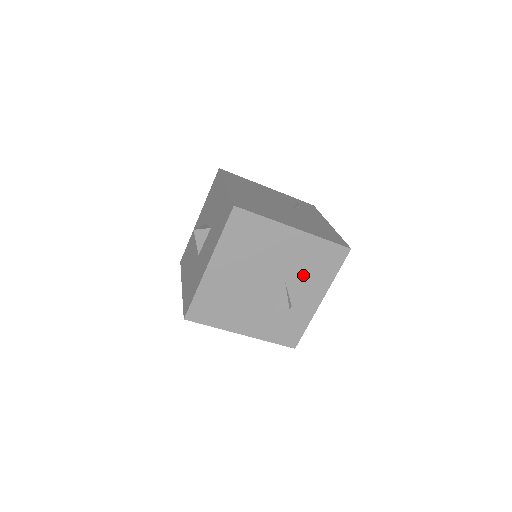
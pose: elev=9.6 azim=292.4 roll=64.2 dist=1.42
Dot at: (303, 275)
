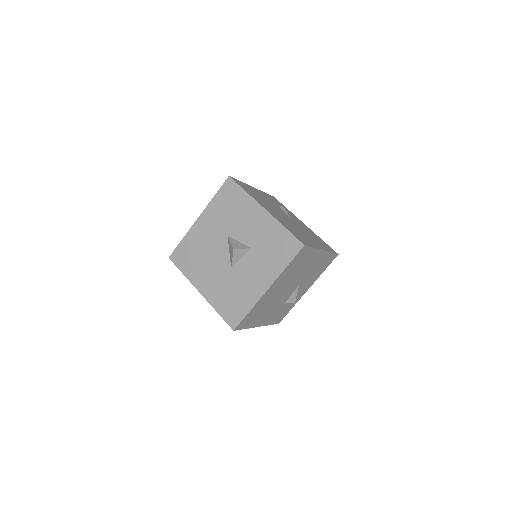
Dot at: (309, 278)
